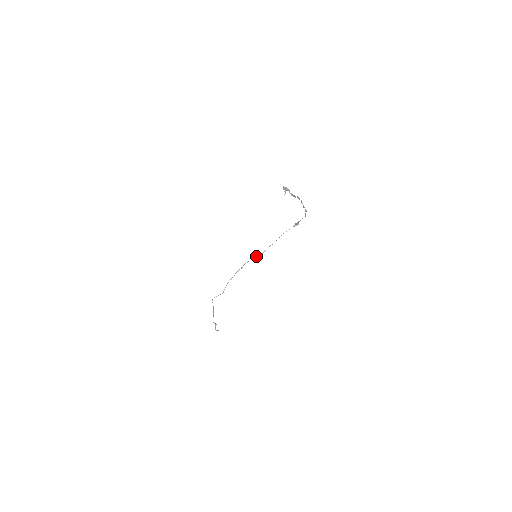
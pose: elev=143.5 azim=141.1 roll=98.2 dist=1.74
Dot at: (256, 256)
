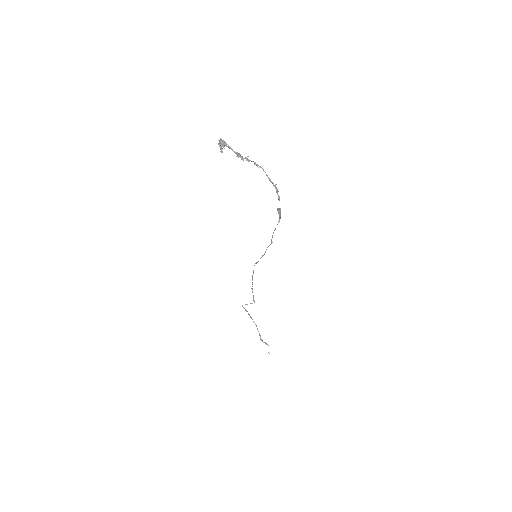
Dot at: (261, 257)
